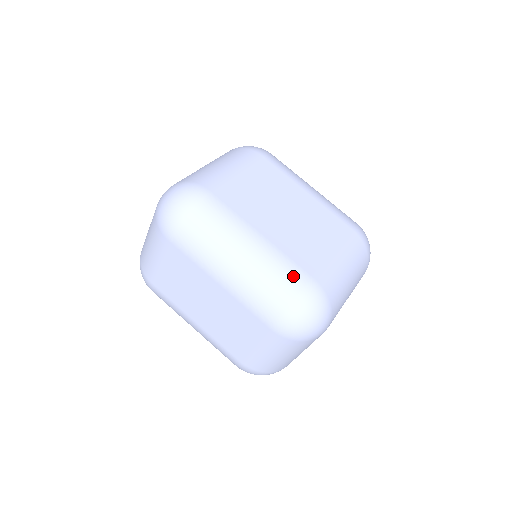
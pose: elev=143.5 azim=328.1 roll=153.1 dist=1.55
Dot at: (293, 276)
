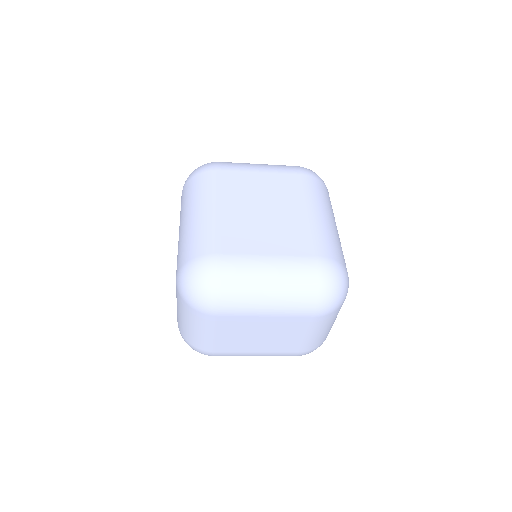
Dot at: (207, 243)
